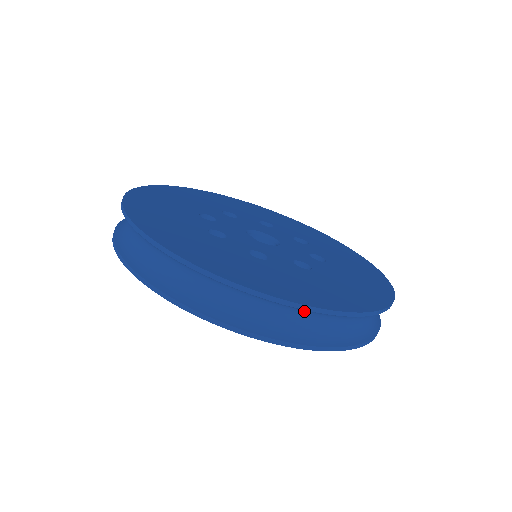
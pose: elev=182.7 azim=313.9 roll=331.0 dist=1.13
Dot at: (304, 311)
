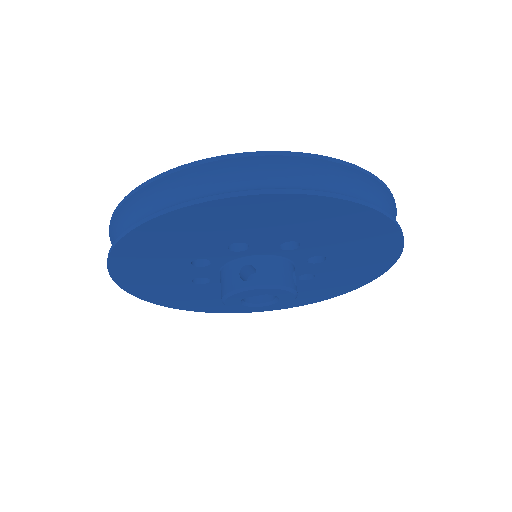
Dot at: (375, 188)
